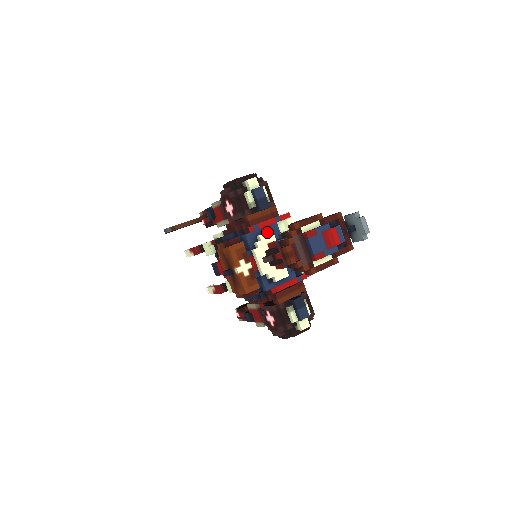
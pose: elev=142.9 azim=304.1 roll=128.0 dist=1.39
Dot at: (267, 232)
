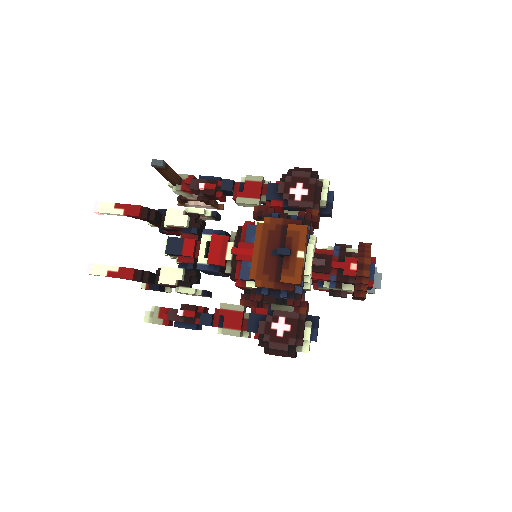
Dot at: (316, 237)
